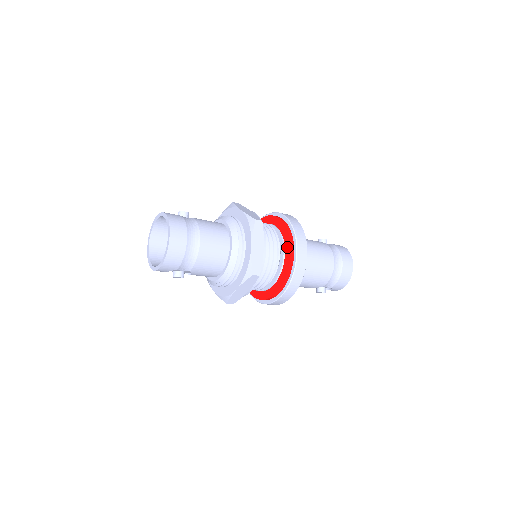
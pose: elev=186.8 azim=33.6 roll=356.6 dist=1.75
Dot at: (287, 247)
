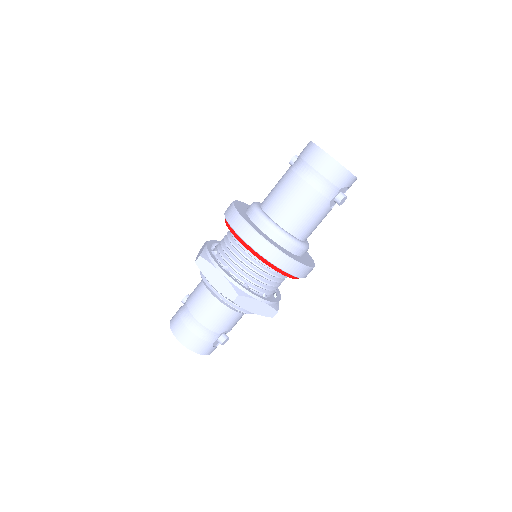
Dot at: occluded
